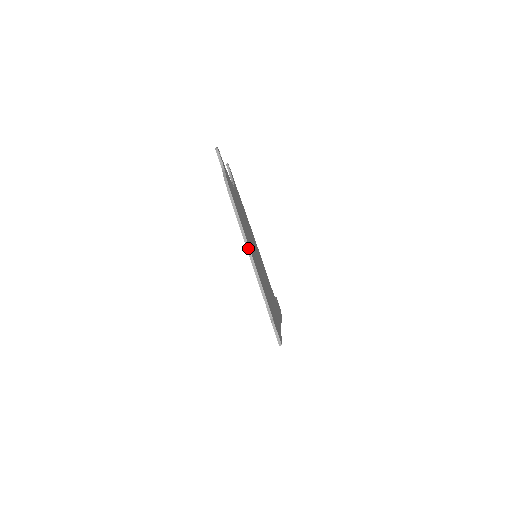
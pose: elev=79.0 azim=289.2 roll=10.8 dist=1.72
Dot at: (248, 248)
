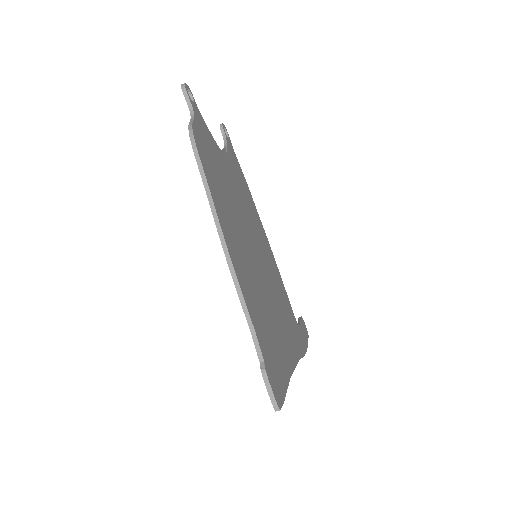
Dot at: (222, 239)
